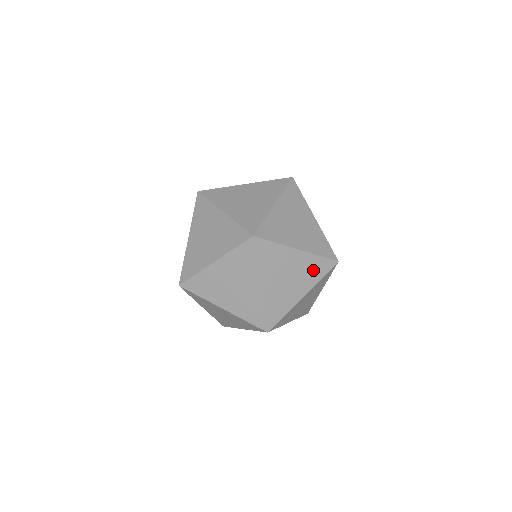
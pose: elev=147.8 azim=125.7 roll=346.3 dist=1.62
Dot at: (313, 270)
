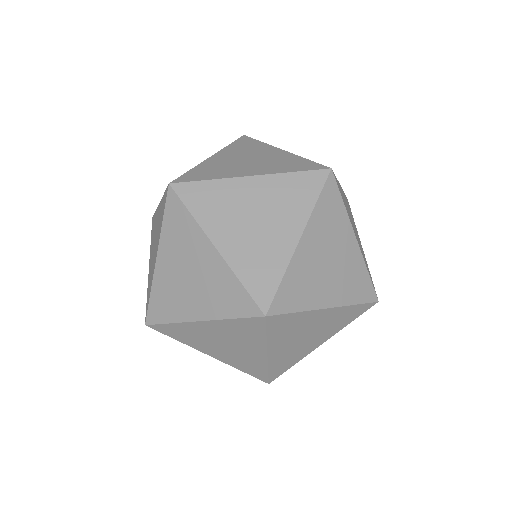
Dot at: (342, 319)
